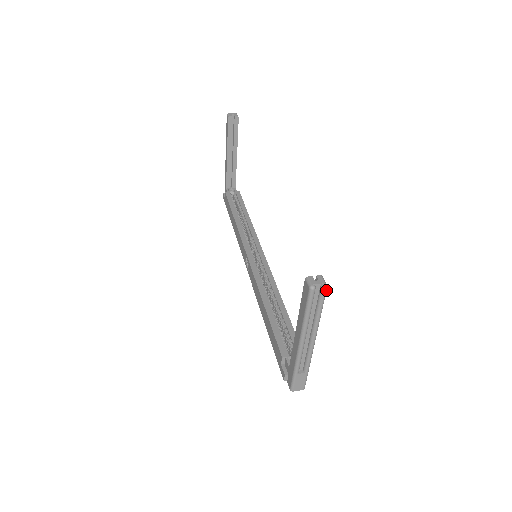
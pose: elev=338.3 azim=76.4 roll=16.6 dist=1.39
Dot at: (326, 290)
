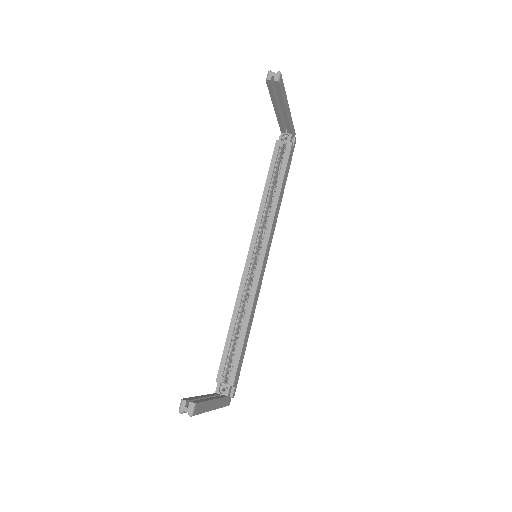
Dot at: (193, 415)
